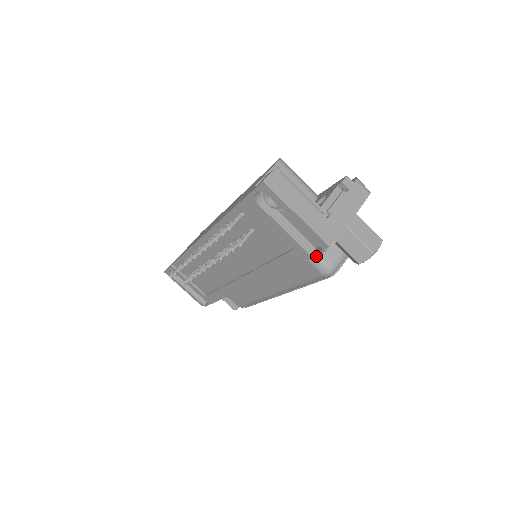
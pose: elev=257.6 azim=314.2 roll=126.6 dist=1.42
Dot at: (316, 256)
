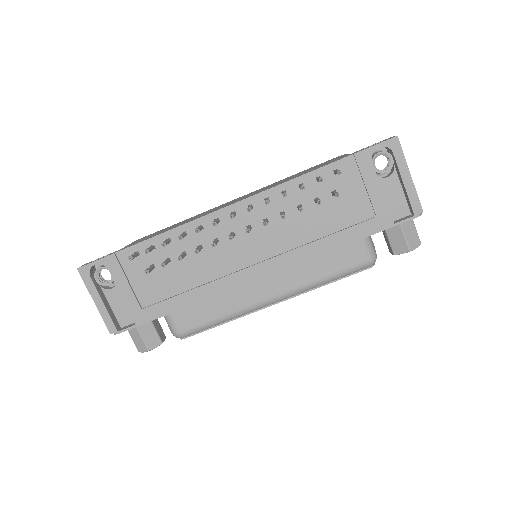
Dot at: (369, 241)
